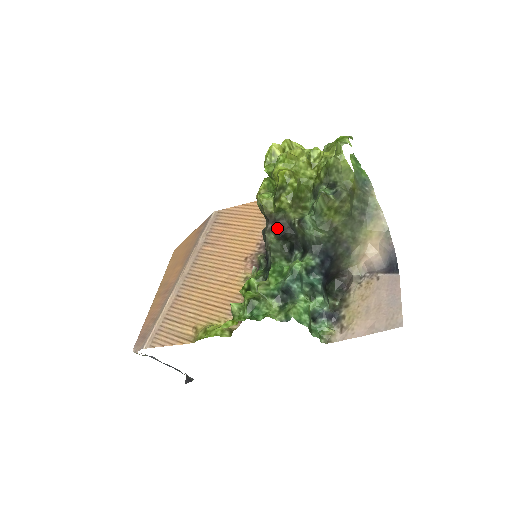
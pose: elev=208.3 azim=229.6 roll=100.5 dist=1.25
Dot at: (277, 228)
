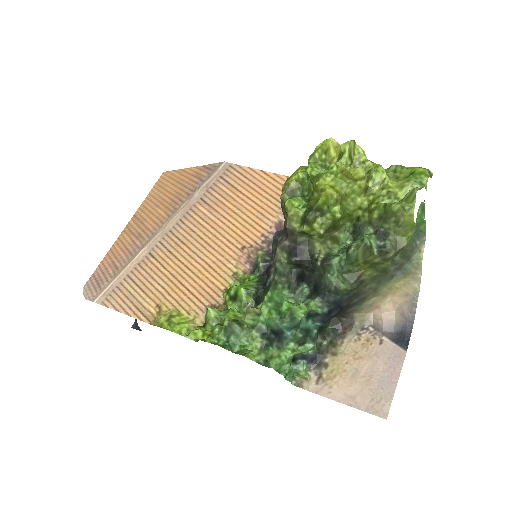
Dot at: (294, 253)
